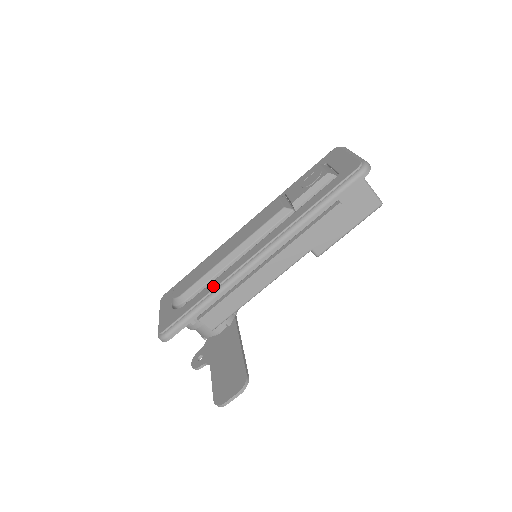
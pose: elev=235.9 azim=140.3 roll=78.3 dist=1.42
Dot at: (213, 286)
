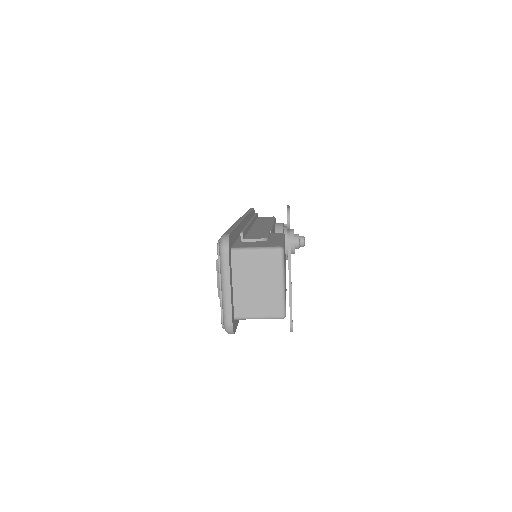
Dot at: occluded
